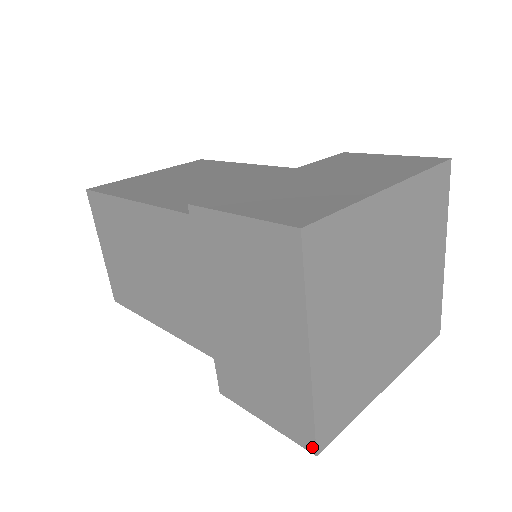
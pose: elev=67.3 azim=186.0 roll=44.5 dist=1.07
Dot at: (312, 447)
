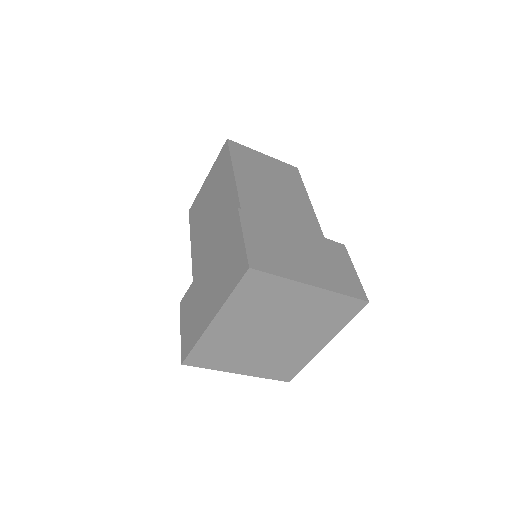
Dot at: (285, 380)
